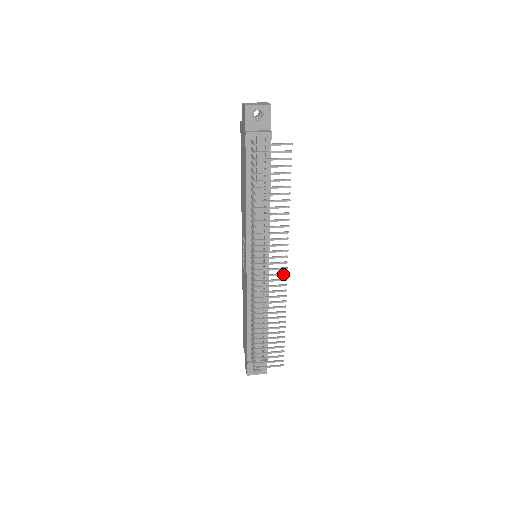
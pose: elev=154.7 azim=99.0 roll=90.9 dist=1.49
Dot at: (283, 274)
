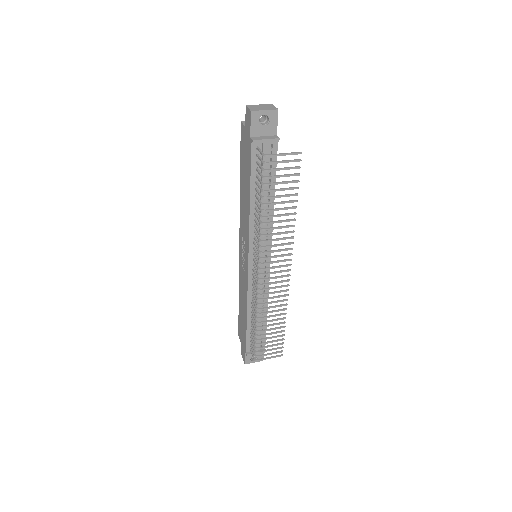
Dot at: (286, 276)
